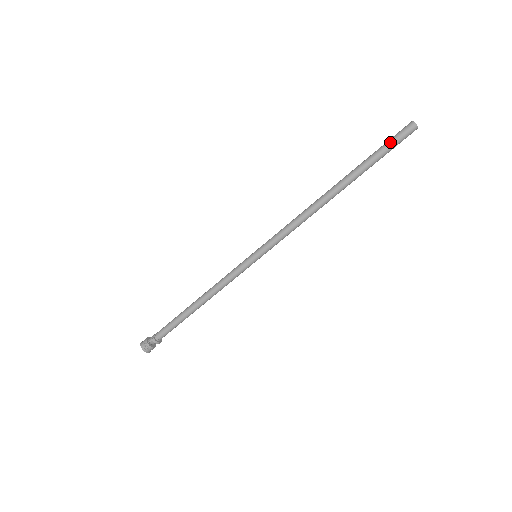
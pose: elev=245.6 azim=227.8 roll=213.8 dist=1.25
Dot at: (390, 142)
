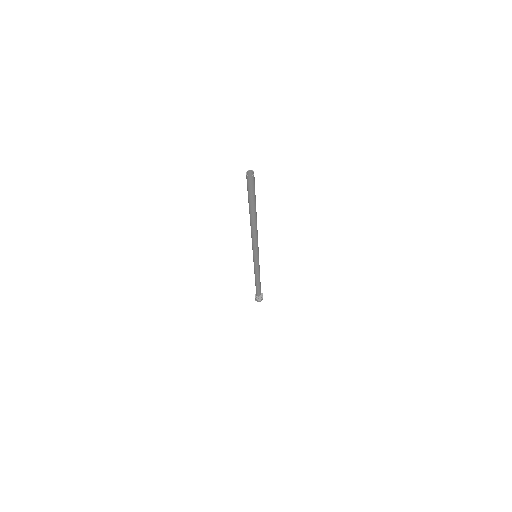
Dot at: (247, 188)
